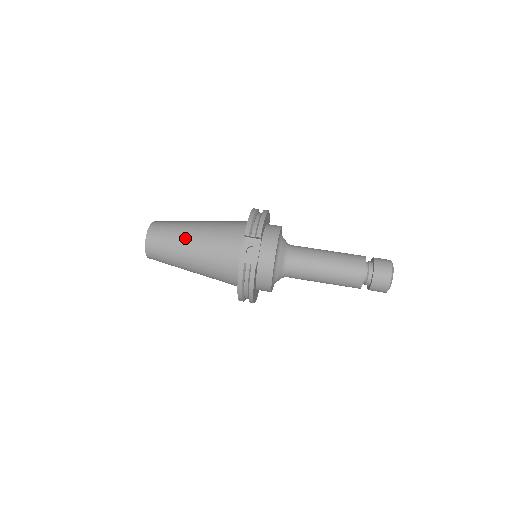
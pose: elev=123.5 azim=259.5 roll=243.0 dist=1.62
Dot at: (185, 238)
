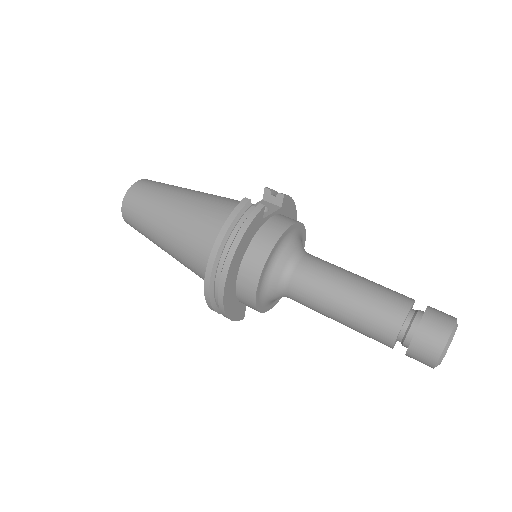
Dot at: (186, 189)
